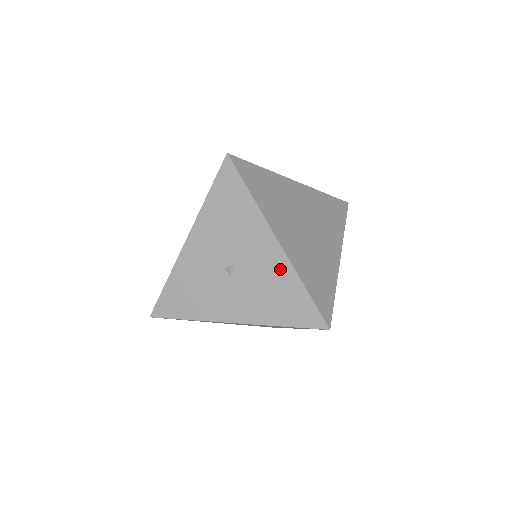
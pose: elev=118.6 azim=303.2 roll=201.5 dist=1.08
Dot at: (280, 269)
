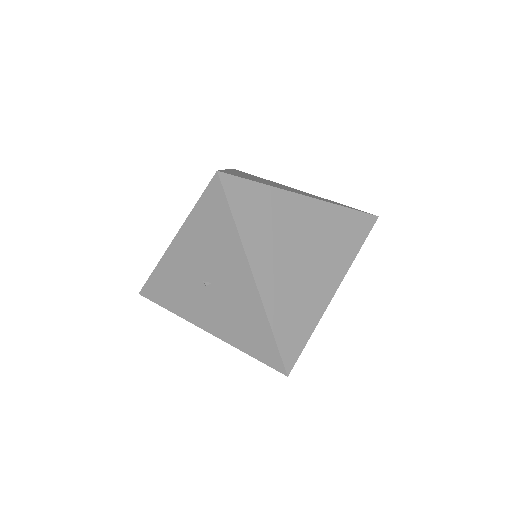
Dot at: (252, 304)
